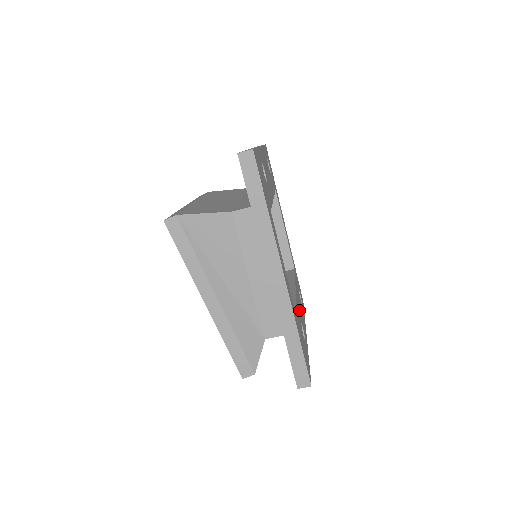
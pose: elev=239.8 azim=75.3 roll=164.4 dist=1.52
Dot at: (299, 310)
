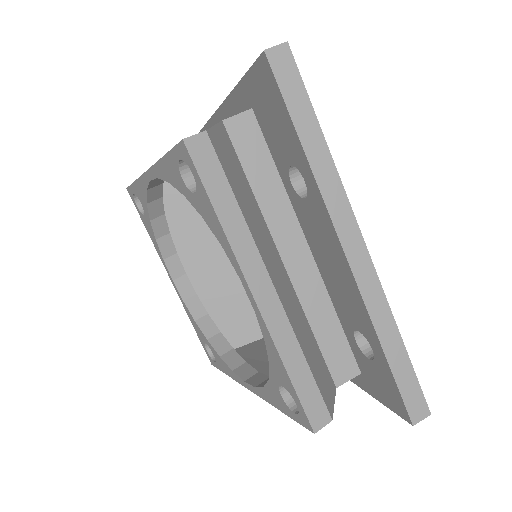
Dot at: occluded
